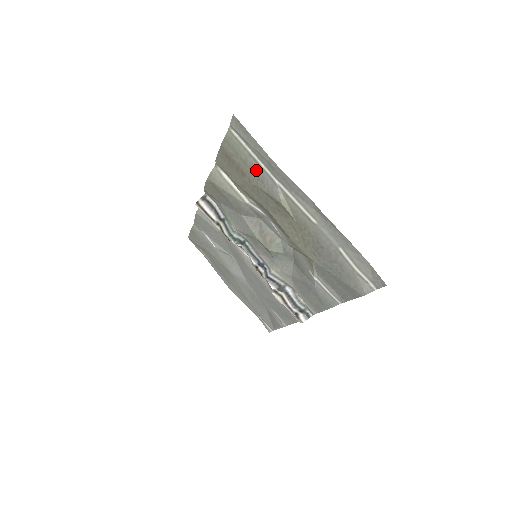
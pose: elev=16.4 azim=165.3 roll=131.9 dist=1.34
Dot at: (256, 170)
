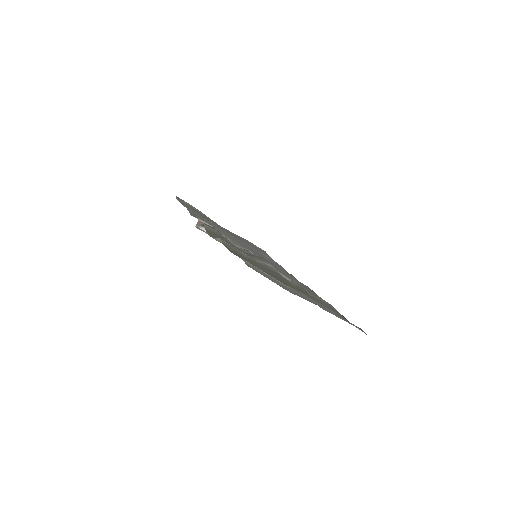
Dot at: occluded
